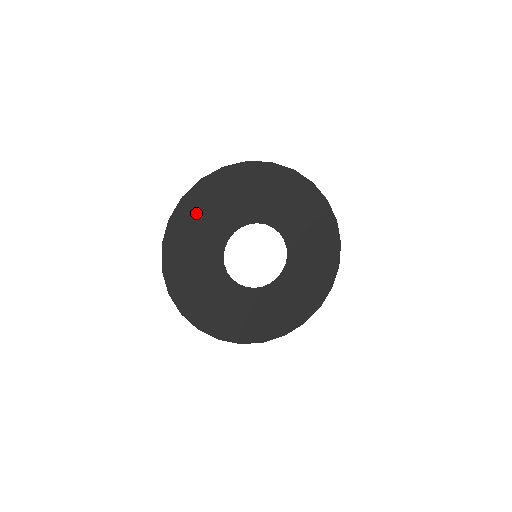
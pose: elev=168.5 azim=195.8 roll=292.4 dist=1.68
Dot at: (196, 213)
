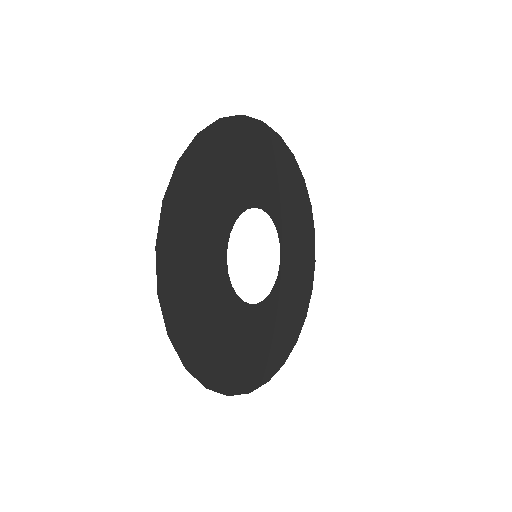
Dot at: (209, 166)
